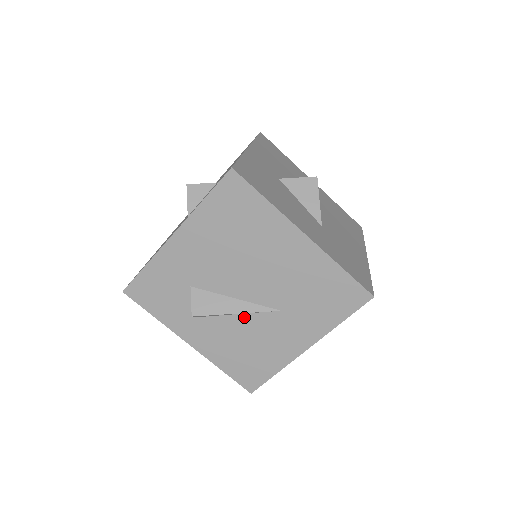
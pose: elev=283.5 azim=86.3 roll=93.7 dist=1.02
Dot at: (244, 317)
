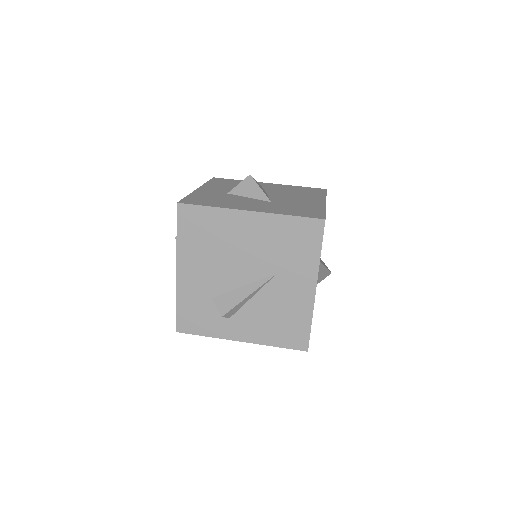
Dot at: (258, 296)
